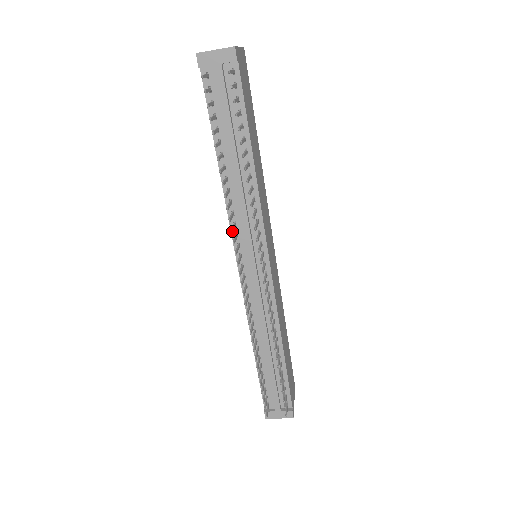
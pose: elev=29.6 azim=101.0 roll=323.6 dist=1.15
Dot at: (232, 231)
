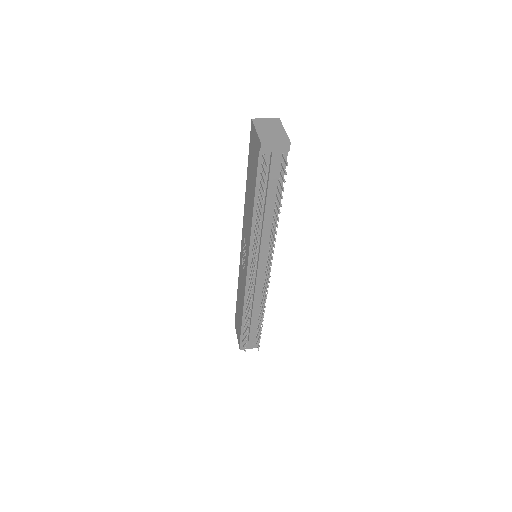
Dot at: occluded
